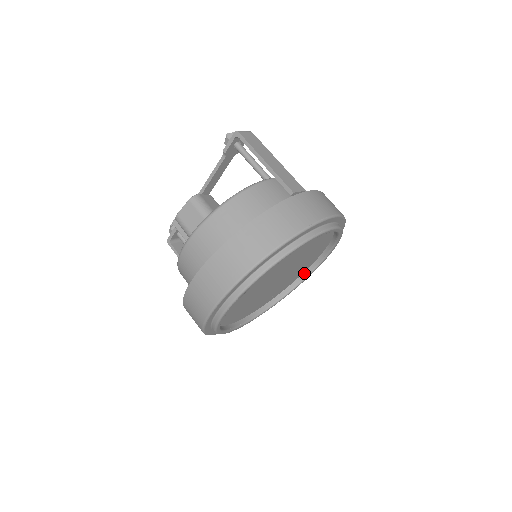
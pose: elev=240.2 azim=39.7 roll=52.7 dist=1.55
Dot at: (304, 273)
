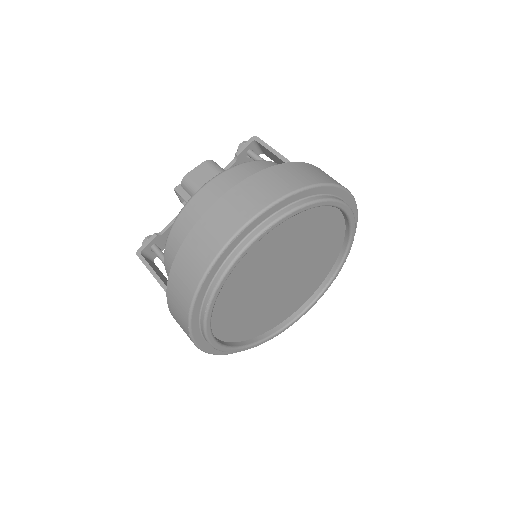
Dot at: (293, 315)
